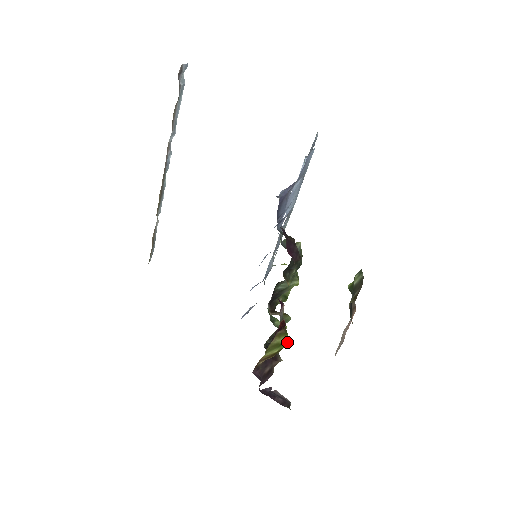
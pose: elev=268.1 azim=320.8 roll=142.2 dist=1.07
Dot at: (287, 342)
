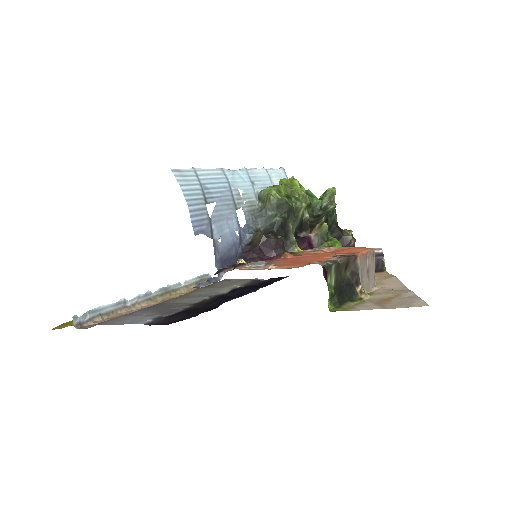
Dot at: occluded
